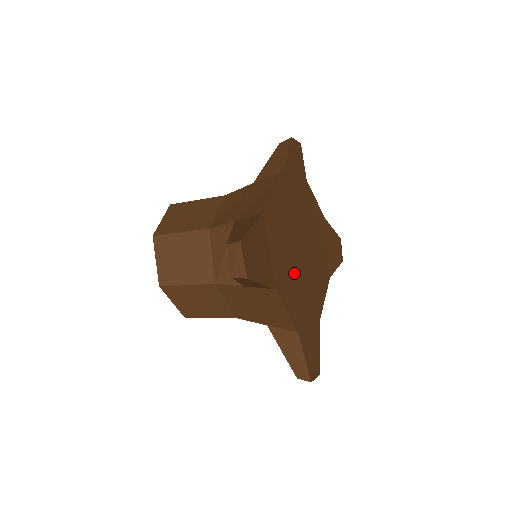
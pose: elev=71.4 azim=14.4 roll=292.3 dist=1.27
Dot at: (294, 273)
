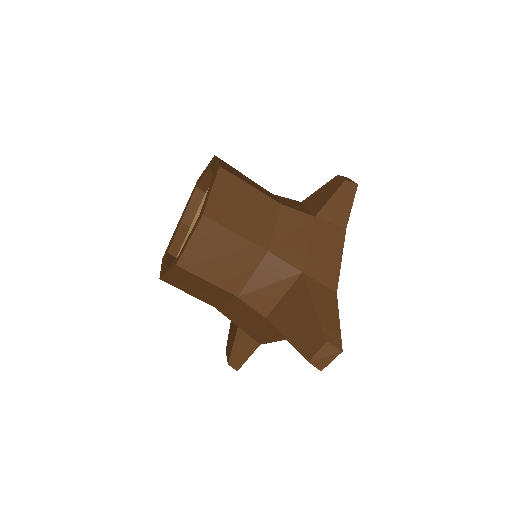
Dot at: occluded
